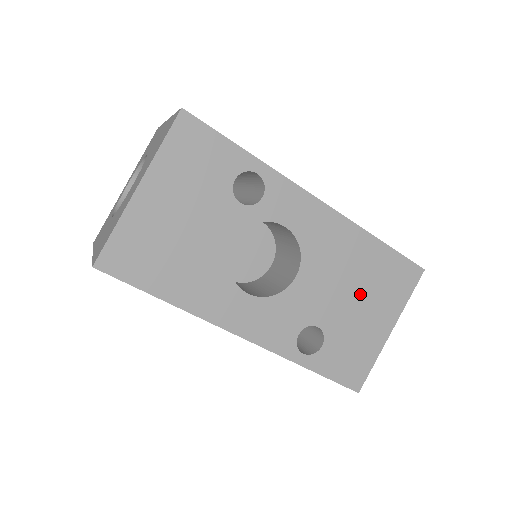
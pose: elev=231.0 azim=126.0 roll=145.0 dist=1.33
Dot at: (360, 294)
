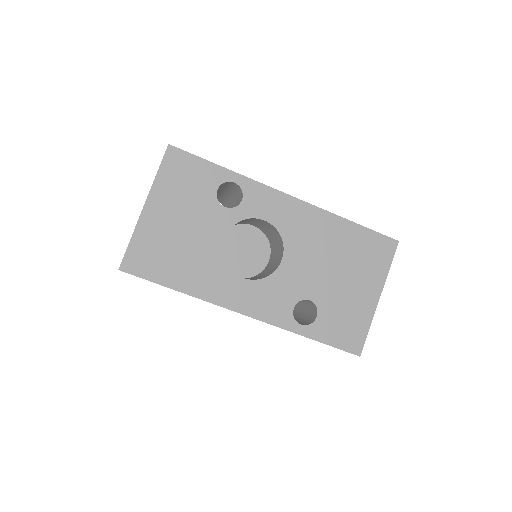
Dot at: (342, 268)
